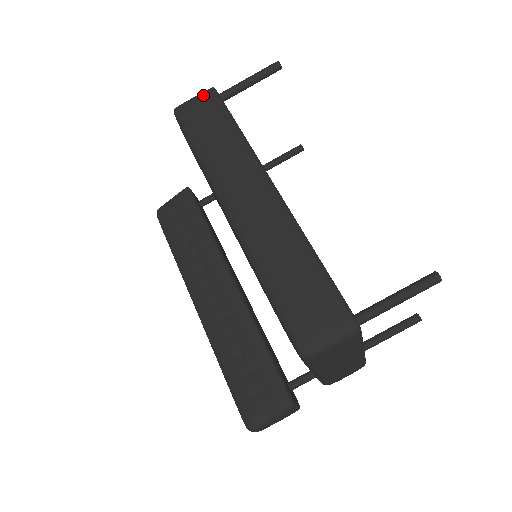
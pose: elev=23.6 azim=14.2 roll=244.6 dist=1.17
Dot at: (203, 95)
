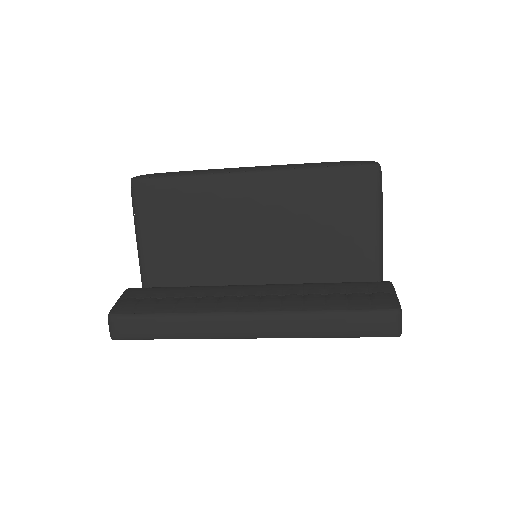
Dot at: occluded
